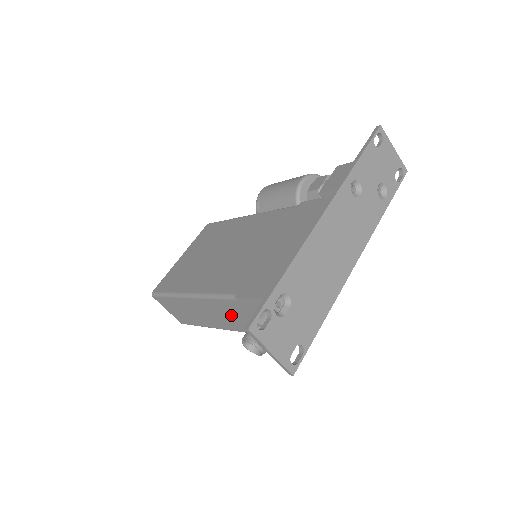
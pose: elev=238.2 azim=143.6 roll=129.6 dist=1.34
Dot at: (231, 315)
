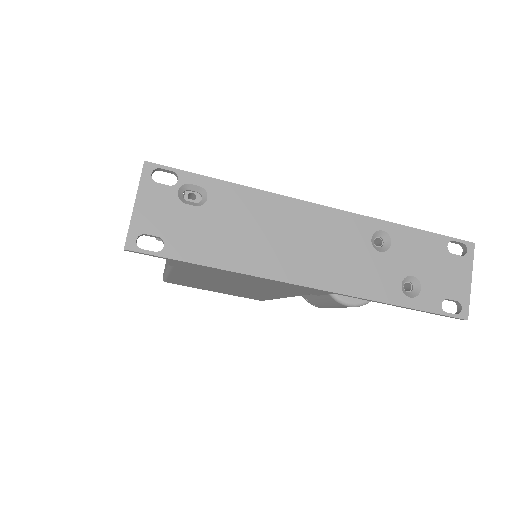
Dot at: occluded
